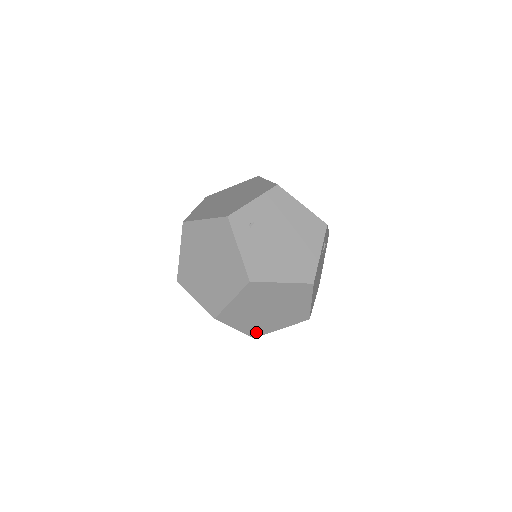
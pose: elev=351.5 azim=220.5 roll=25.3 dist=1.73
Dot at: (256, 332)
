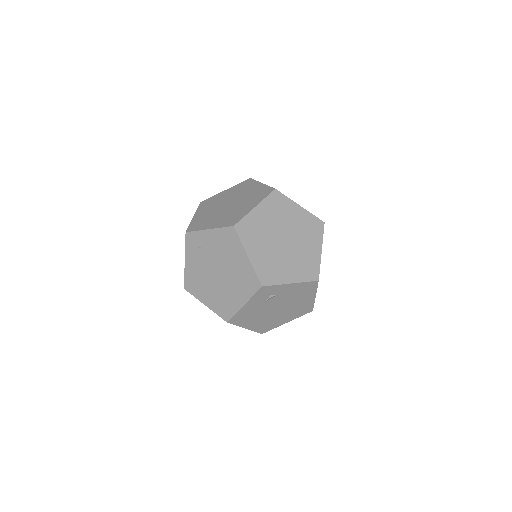
Dot at: occluded
